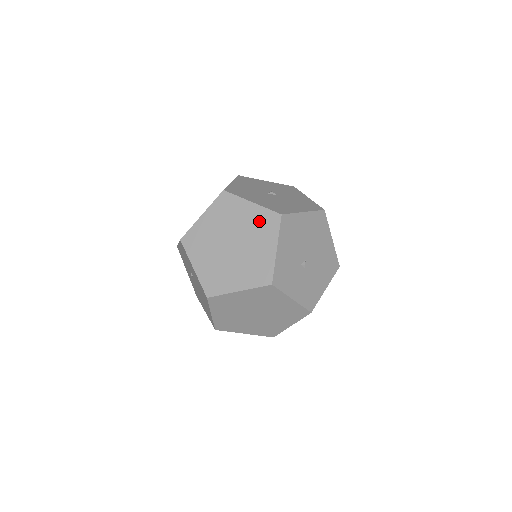
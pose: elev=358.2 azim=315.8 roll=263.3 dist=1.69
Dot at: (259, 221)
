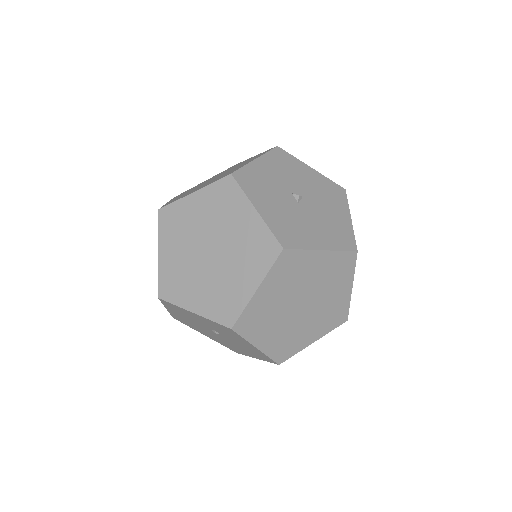
Dot at: (333, 268)
